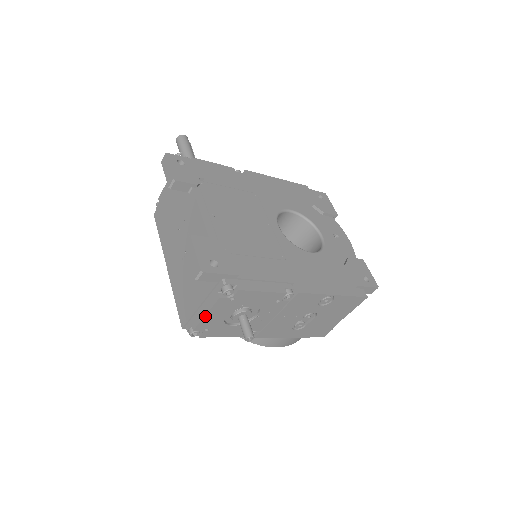
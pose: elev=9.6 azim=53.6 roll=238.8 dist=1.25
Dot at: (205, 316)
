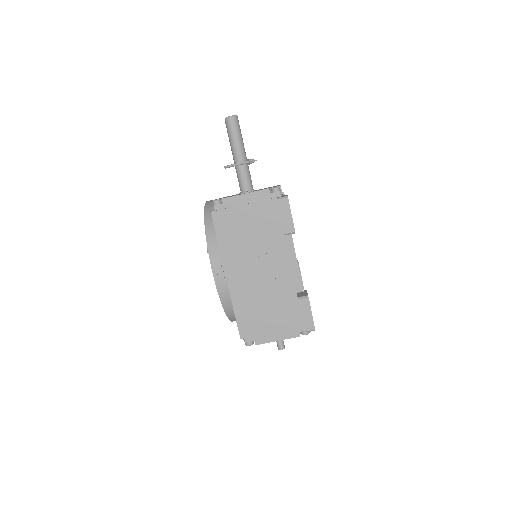
Dot at: occluded
